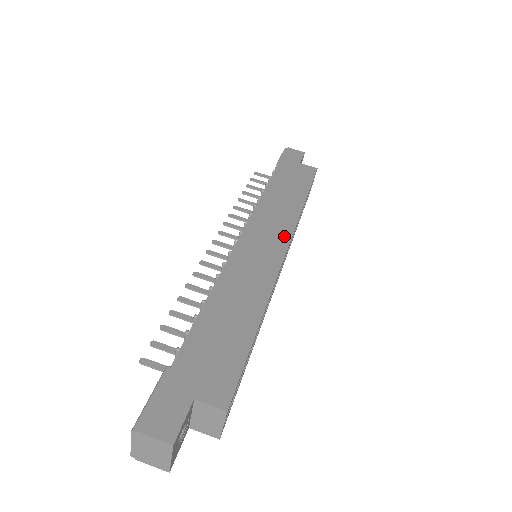
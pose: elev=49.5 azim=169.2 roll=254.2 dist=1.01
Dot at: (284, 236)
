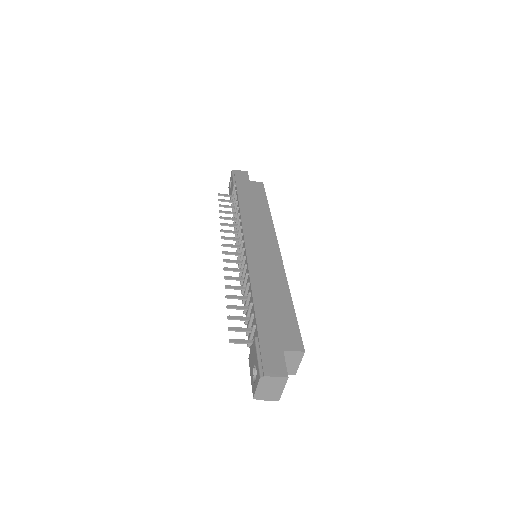
Dot at: (271, 238)
